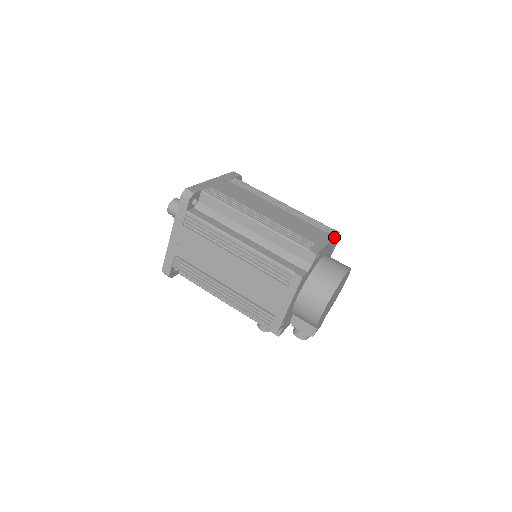
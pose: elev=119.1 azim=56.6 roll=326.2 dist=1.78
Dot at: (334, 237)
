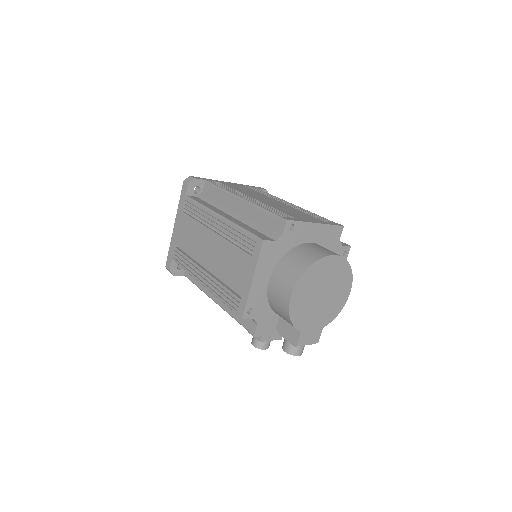
Dot at: (330, 224)
